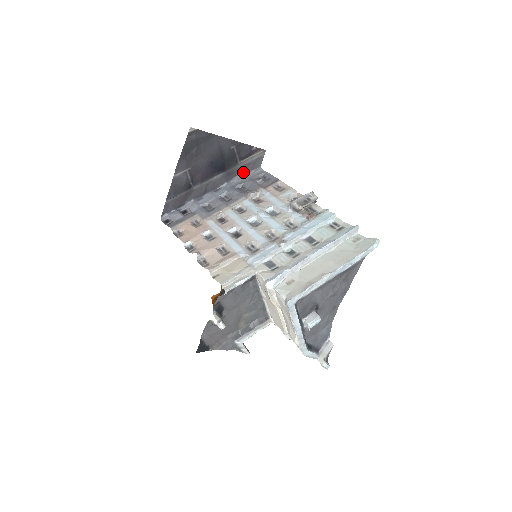
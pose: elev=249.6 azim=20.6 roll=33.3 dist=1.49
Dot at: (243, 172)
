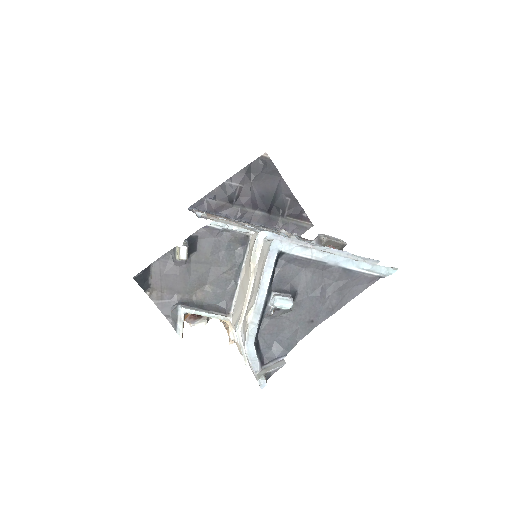
Dot at: (283, 228)
